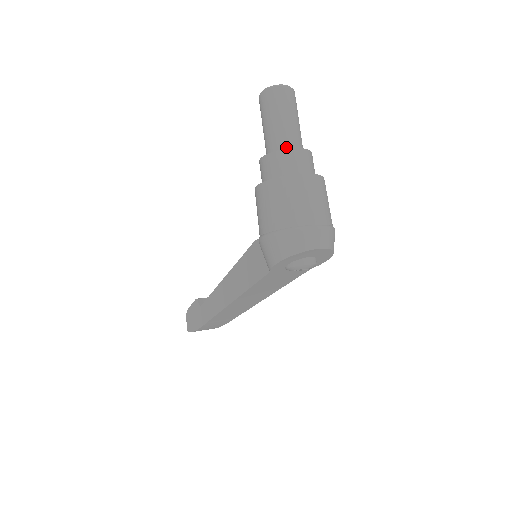
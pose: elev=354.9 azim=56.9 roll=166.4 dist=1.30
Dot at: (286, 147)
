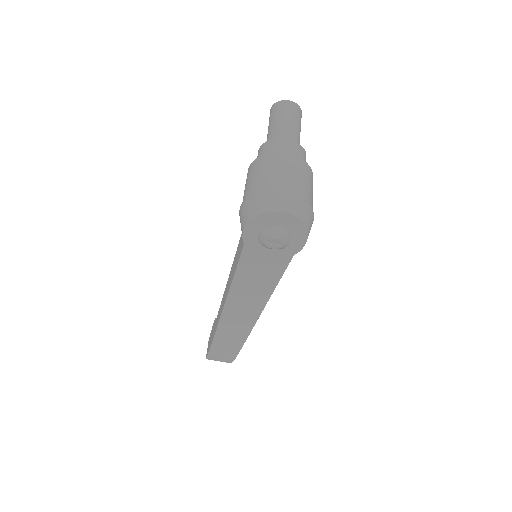
Dot at: occluded
